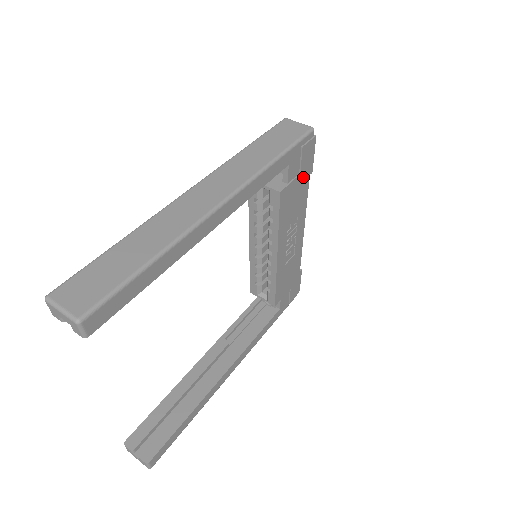
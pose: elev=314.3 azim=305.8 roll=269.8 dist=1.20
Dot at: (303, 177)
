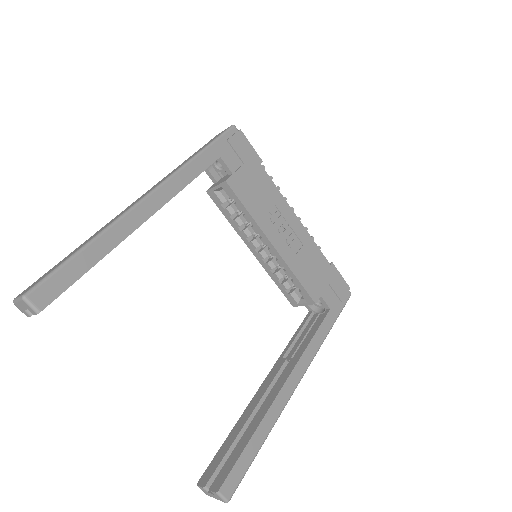
Dot at: (251, 166)
